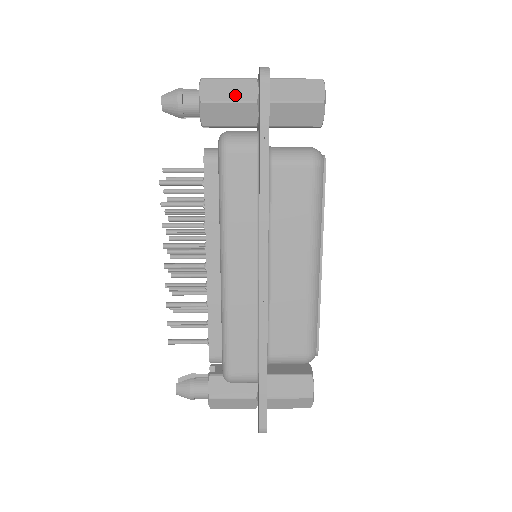
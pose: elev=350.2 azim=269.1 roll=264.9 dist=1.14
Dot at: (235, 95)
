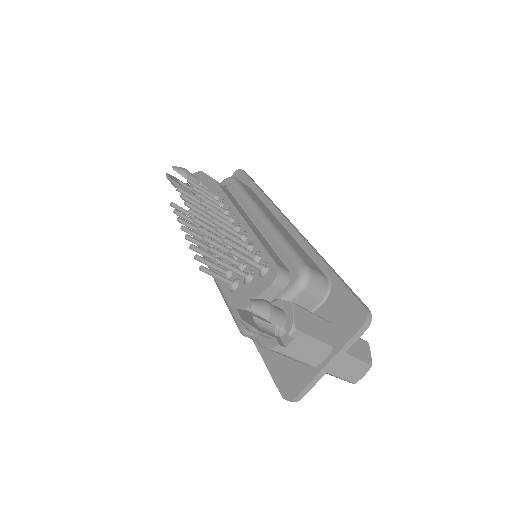
Dot at: occluded
